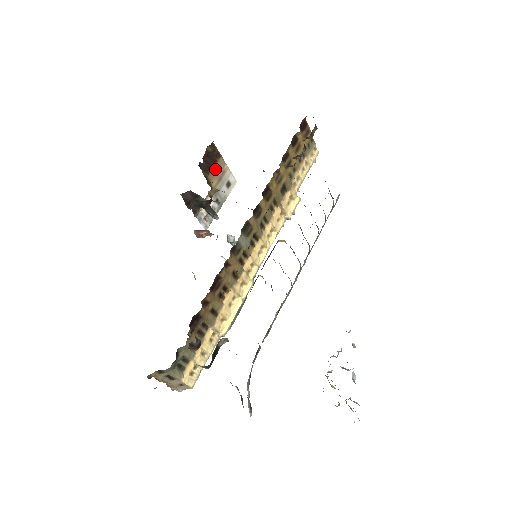
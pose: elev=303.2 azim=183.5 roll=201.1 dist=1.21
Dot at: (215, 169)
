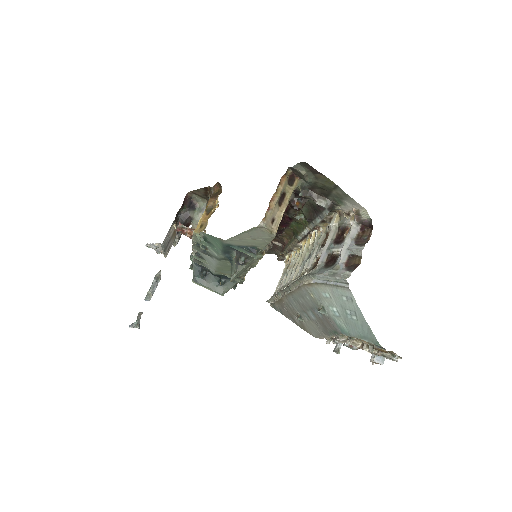
Dot at: occluded
